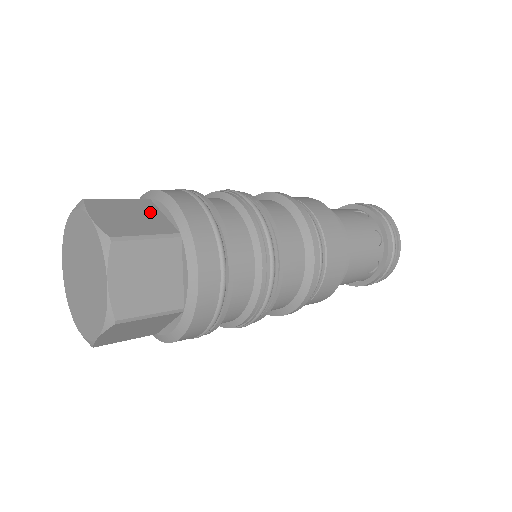
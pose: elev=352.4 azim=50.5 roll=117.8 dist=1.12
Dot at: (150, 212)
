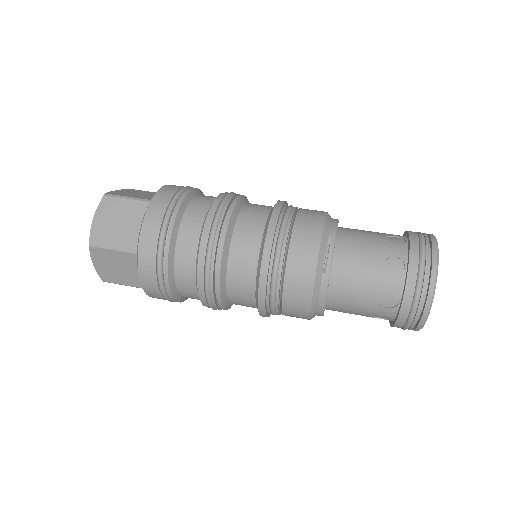
Dot at: (136, 220)
